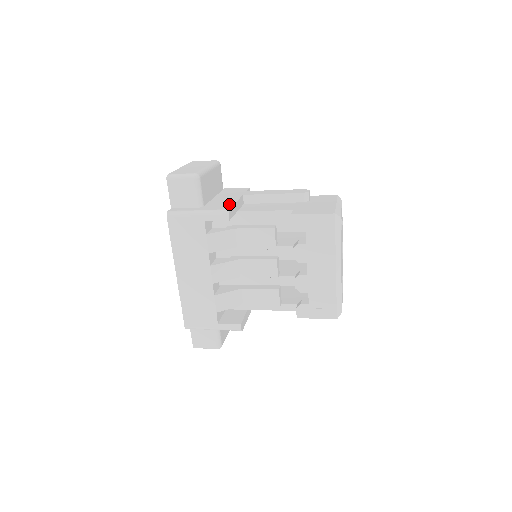
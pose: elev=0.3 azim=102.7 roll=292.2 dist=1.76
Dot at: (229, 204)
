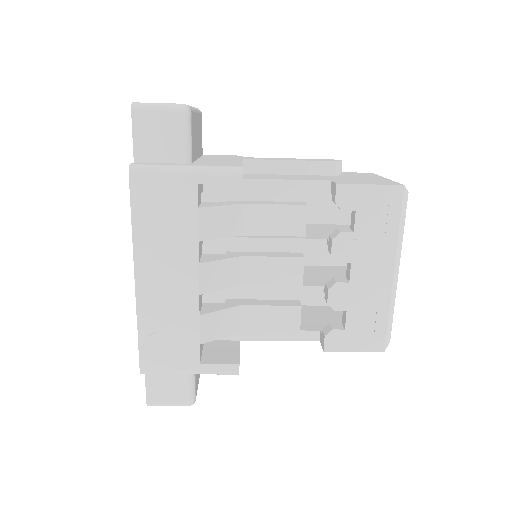
Dot at: (234, 163)
